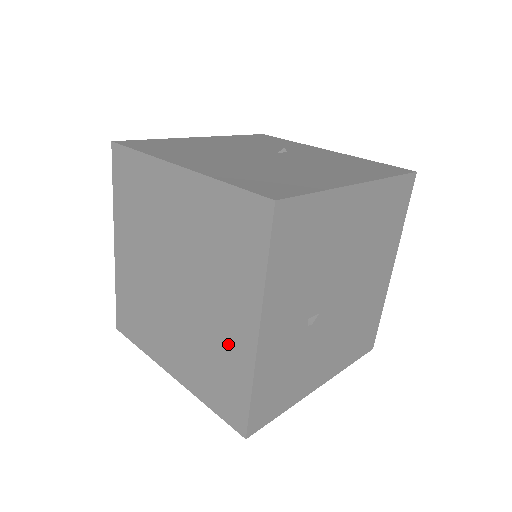
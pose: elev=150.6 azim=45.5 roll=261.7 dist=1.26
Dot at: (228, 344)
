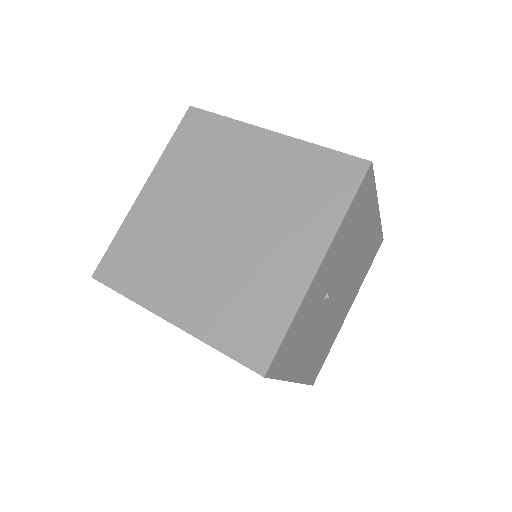
Dot at: (276, 278)
